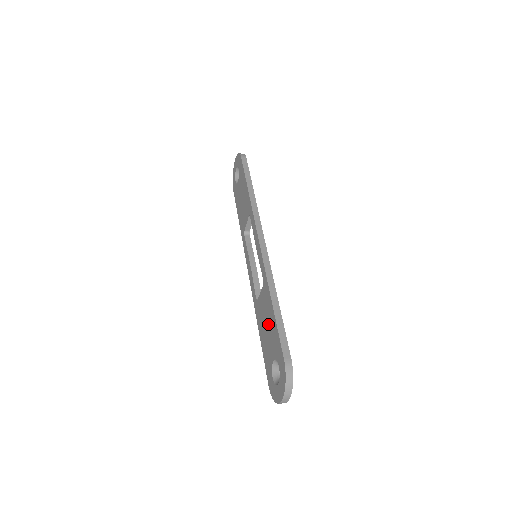
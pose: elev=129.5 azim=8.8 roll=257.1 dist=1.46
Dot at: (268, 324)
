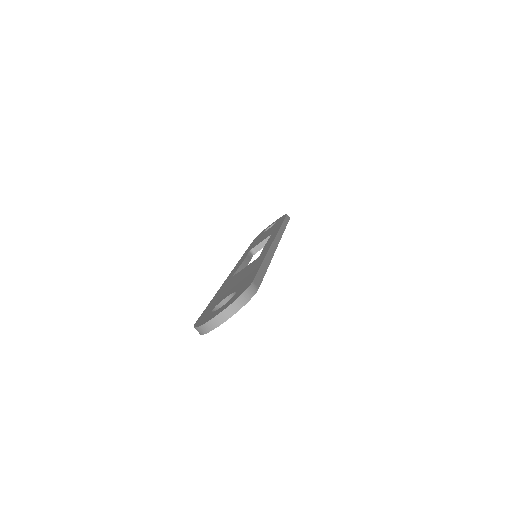
Dot at: (242, 277)
